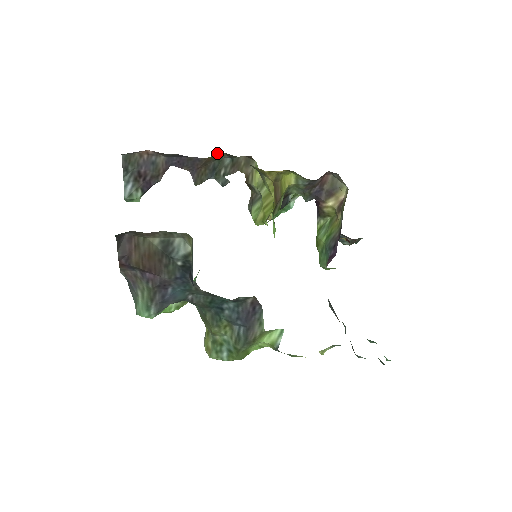
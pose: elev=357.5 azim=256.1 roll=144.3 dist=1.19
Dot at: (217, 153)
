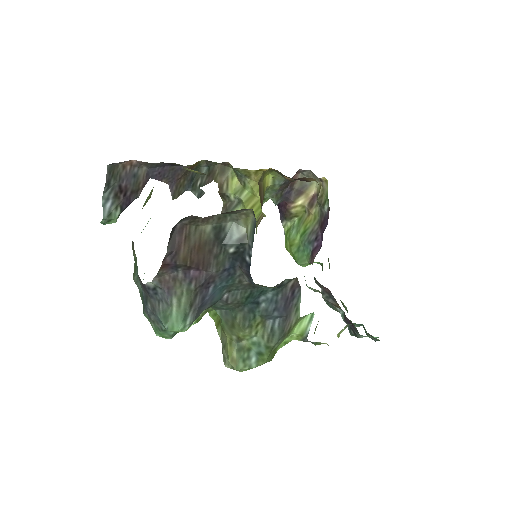
Dot at: (198, 161)
